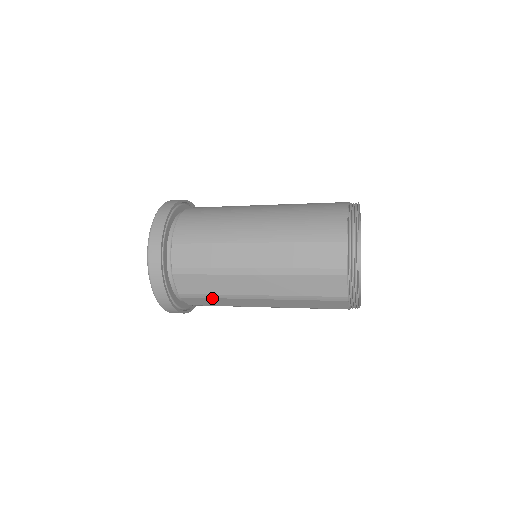
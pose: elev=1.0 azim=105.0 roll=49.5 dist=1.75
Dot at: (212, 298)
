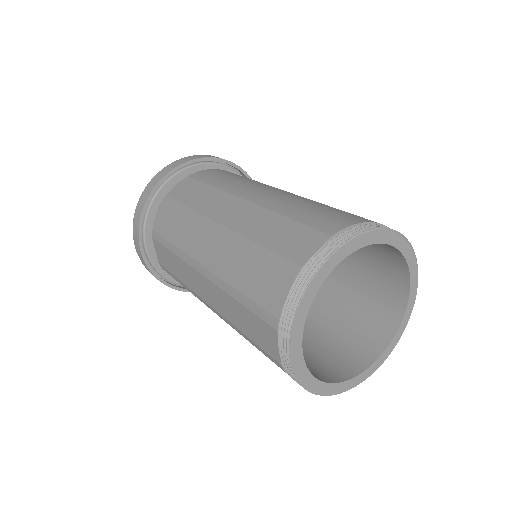
Dot at: (170, 251)
